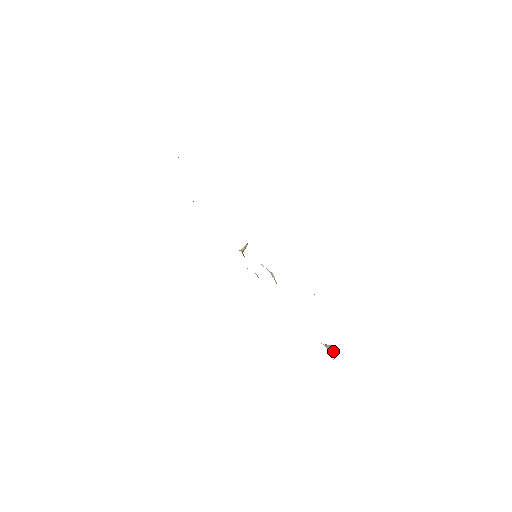
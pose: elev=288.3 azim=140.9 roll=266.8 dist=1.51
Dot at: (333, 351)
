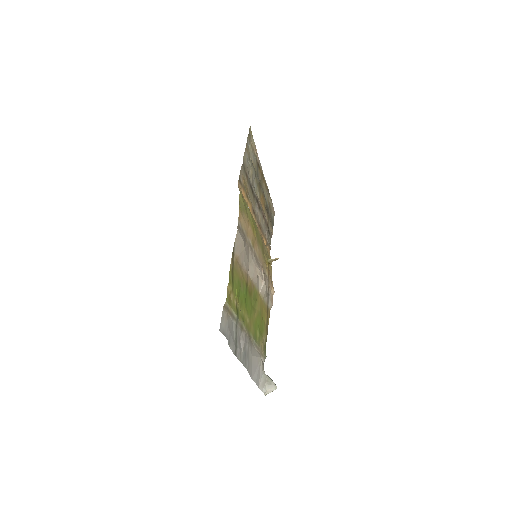
Dot at: (269, 386)
